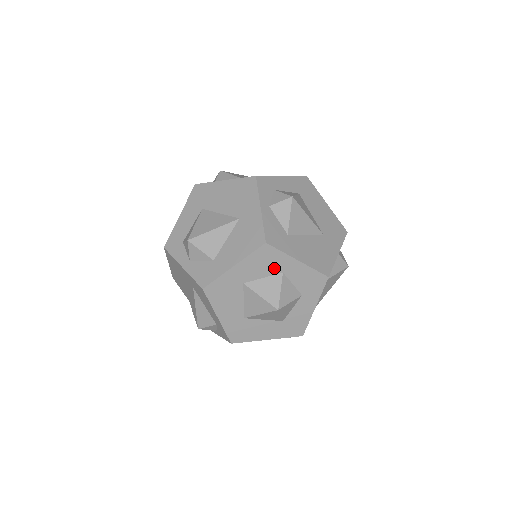
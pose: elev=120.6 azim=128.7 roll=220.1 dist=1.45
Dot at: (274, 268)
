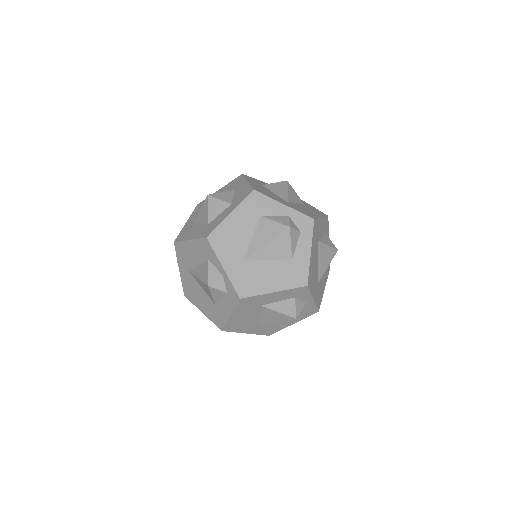
Dot at: (234, 188)
